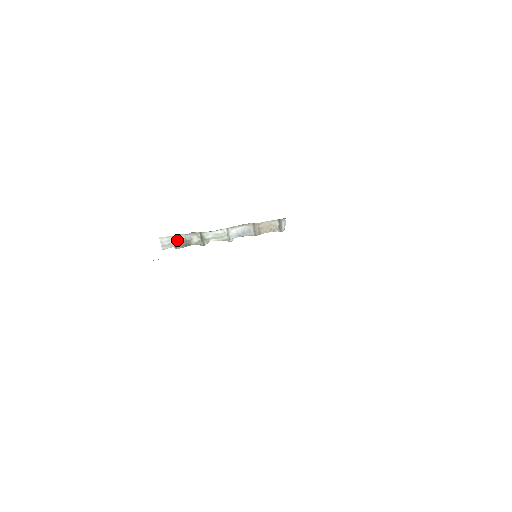
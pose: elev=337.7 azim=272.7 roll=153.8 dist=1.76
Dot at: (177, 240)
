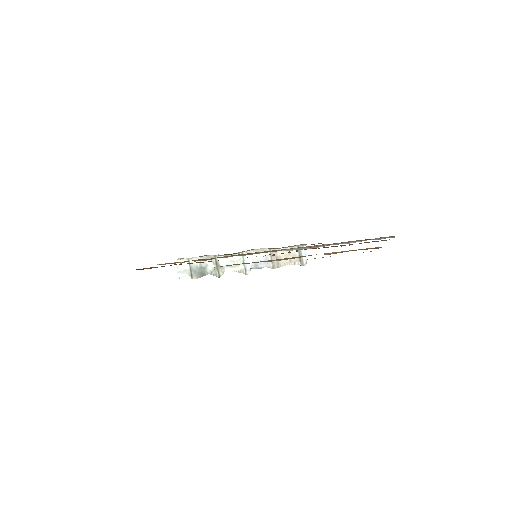
Dot at: (193, 265)
